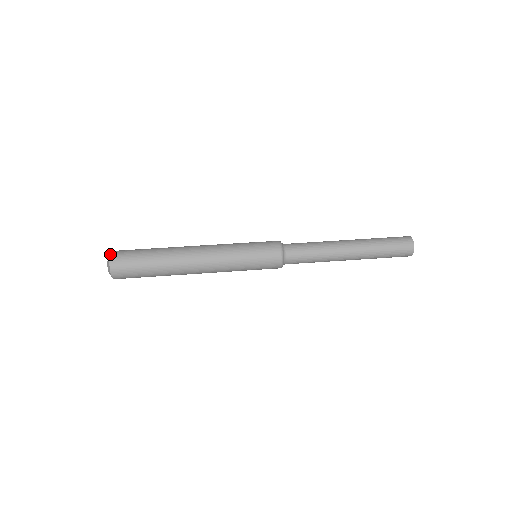
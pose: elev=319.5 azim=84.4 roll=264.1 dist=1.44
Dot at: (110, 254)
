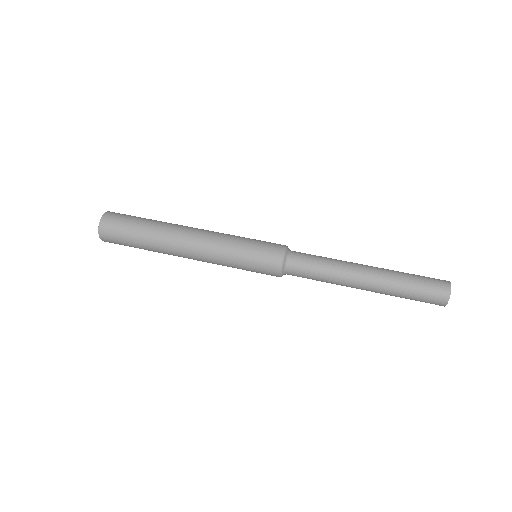
Dot at: (98, 227)
